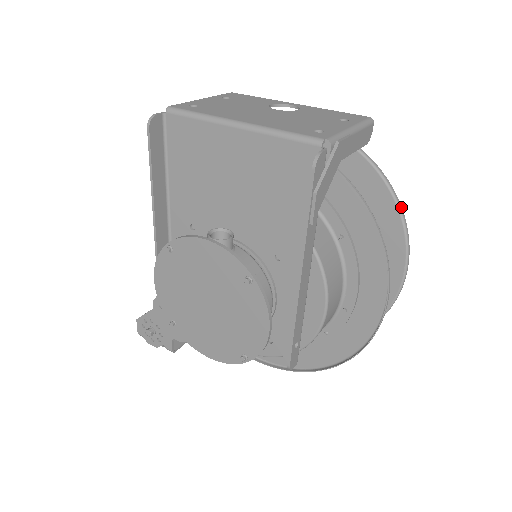
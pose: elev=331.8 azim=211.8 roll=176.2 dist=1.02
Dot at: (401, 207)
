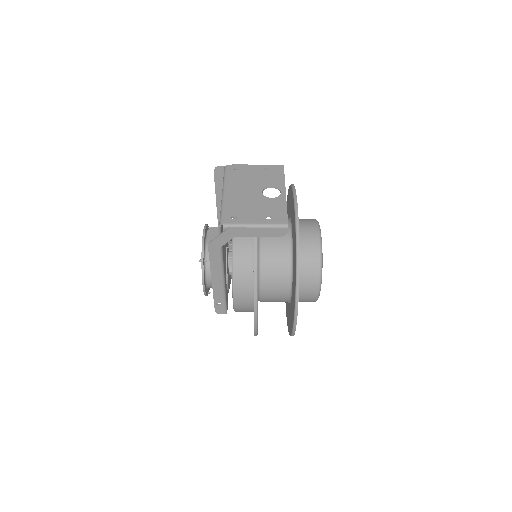
Dot at: occluded
